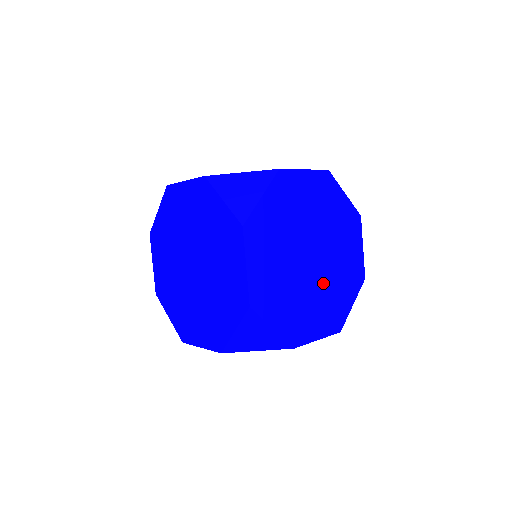
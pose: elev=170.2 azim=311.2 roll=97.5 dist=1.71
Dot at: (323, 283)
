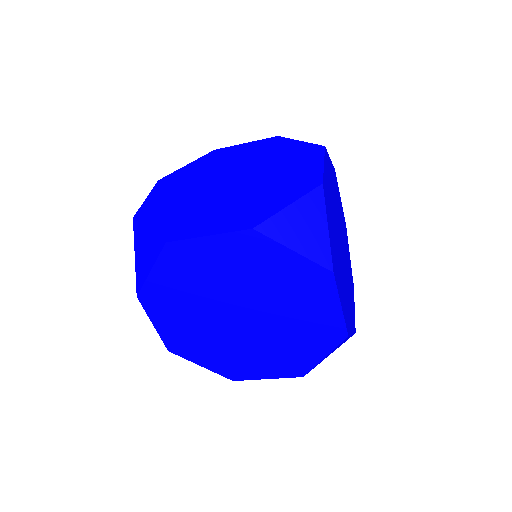
Dot at: (238, 196)
